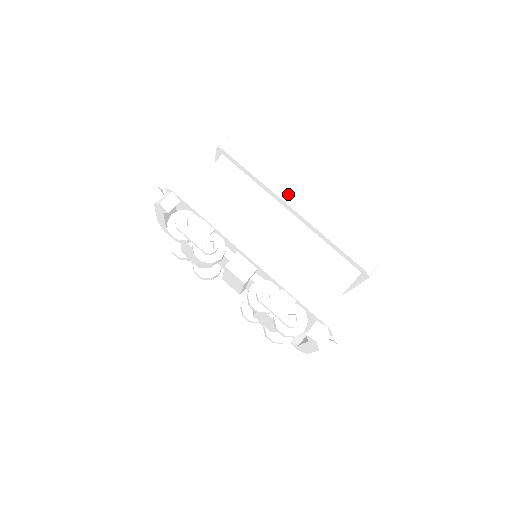
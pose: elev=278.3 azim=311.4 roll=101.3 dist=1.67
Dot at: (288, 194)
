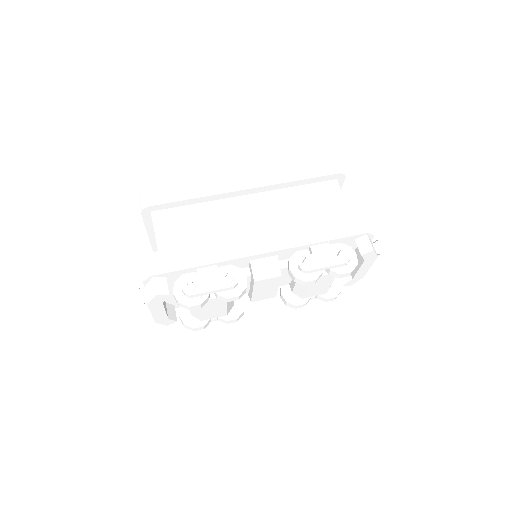
Dot at: (232, 184)
